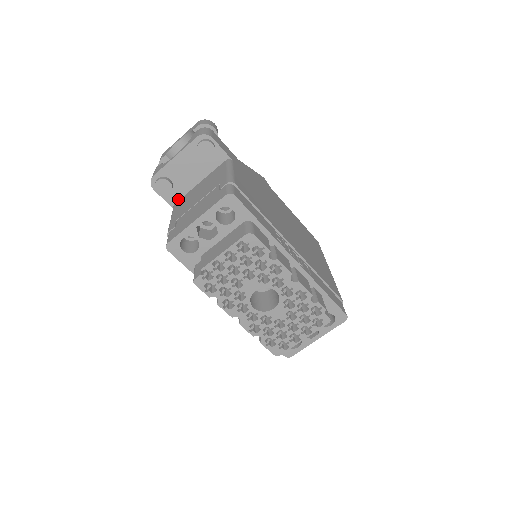
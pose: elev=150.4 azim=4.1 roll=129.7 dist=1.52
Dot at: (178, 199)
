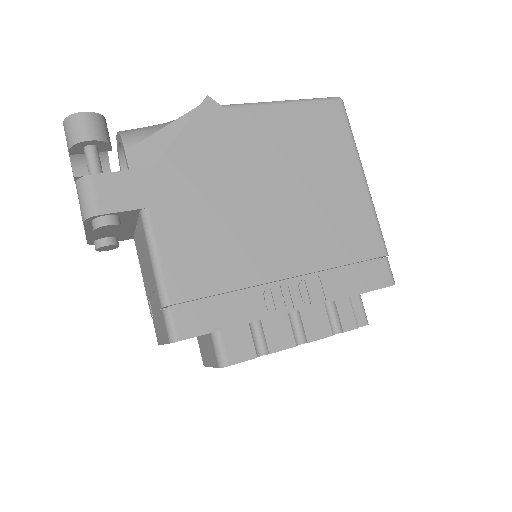
Dot at: (132, 235)
